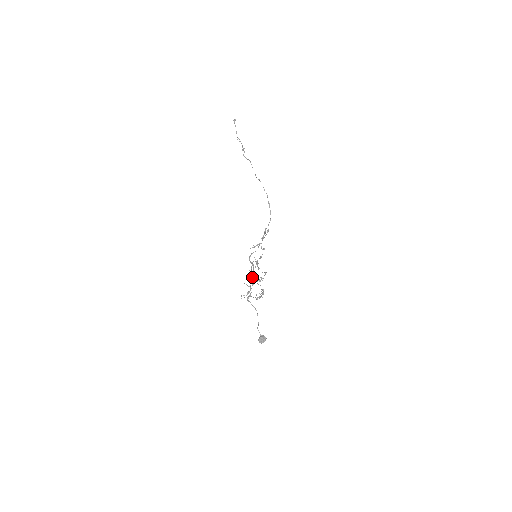
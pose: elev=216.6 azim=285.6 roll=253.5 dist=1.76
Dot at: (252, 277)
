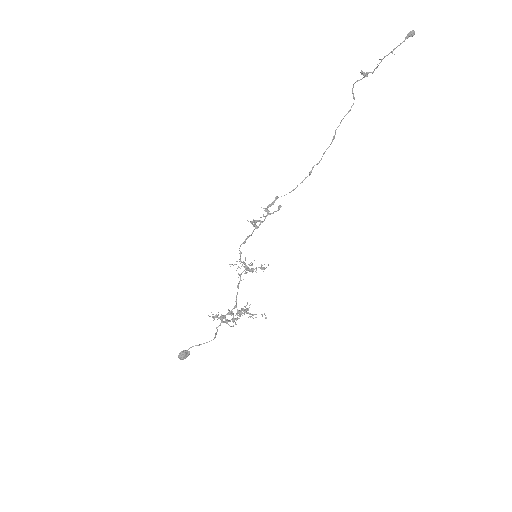
Dot at: occluded
